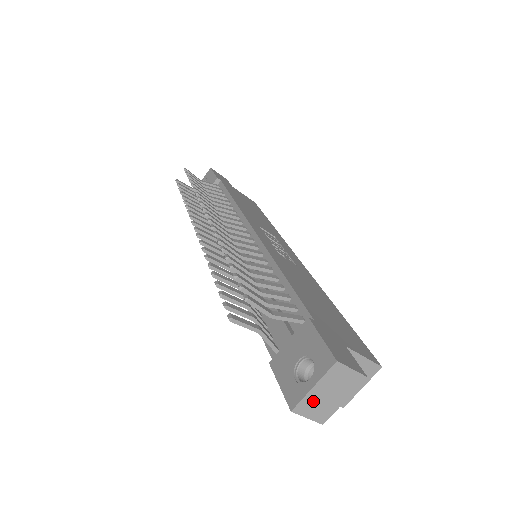
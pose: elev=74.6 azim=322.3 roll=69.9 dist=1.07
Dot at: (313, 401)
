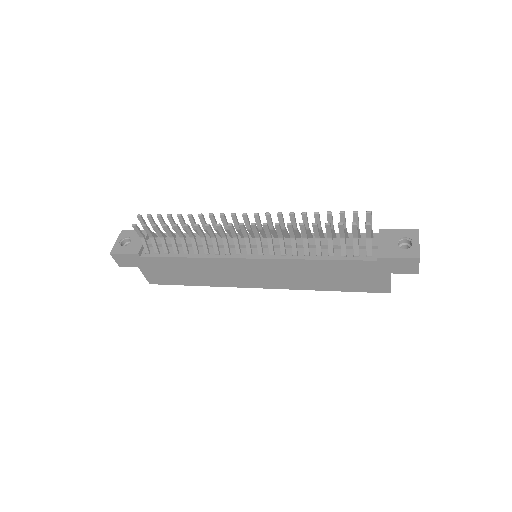
Dot at: occluded
